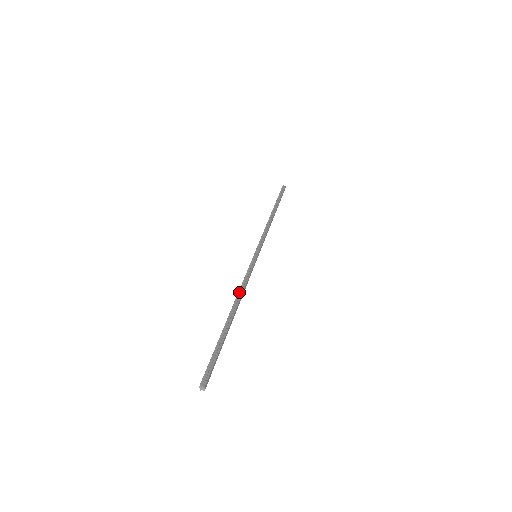
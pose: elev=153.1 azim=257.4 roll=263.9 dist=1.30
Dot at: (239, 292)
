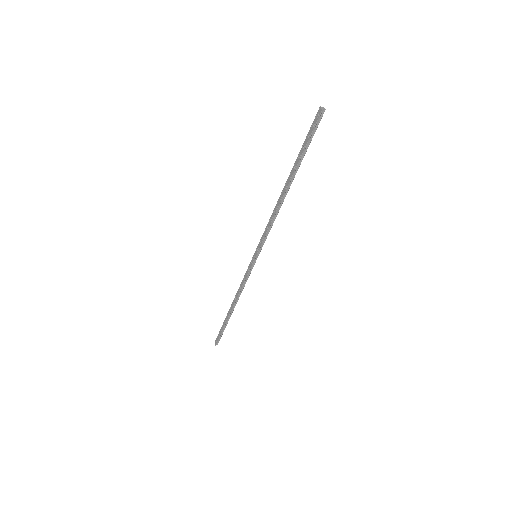
Dot at: (274, 209)
